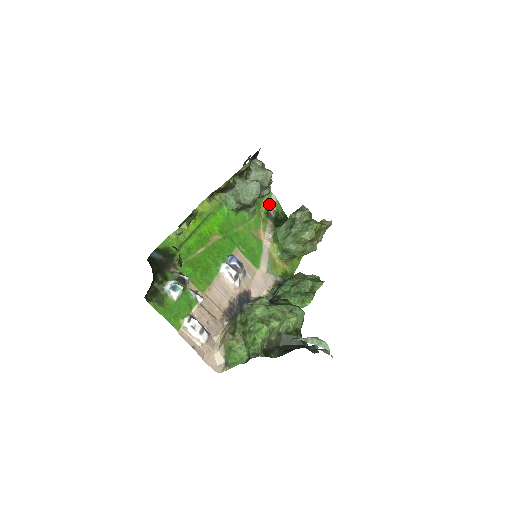
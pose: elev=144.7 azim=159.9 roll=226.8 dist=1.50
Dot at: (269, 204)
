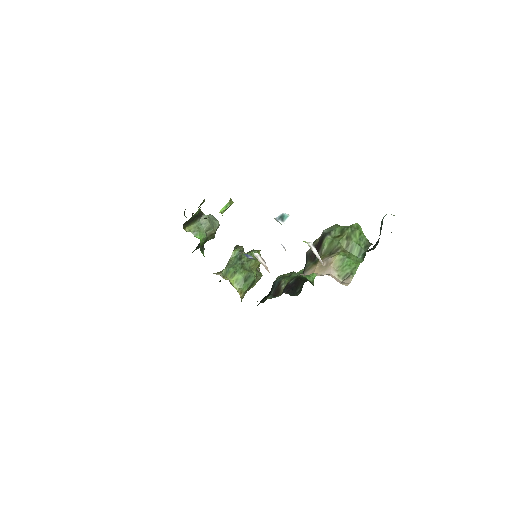
Dot at: occluded
